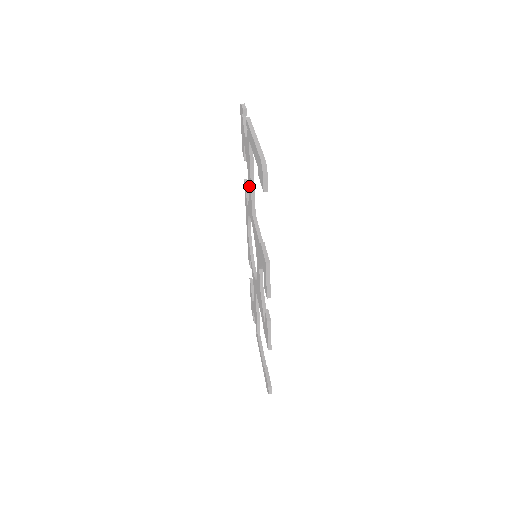
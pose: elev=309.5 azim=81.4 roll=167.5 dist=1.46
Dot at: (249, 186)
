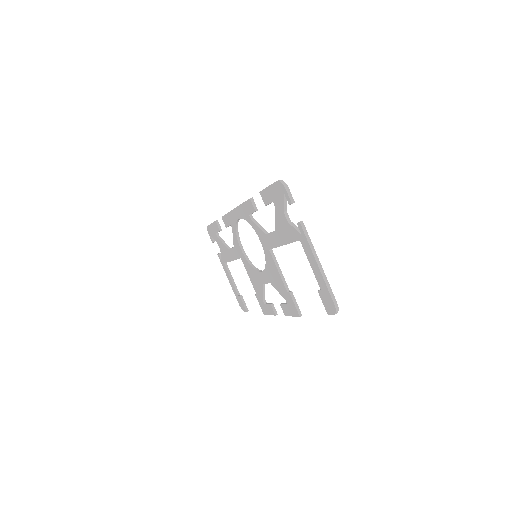
Dot at: (273, 237)
